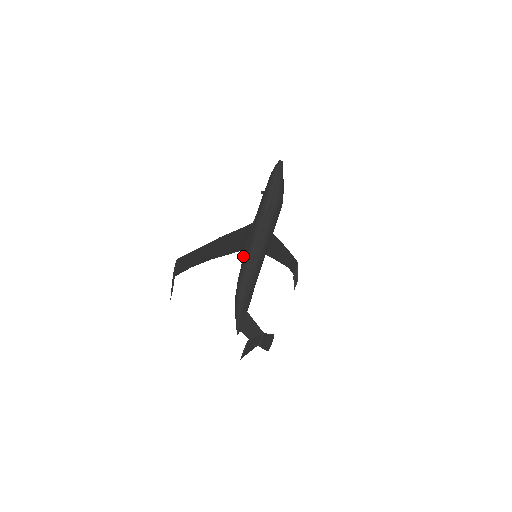
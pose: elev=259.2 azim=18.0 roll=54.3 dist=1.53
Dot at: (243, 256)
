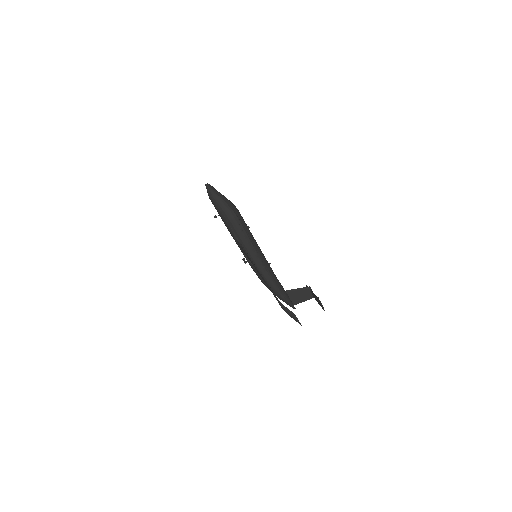
Dot at: occluded
